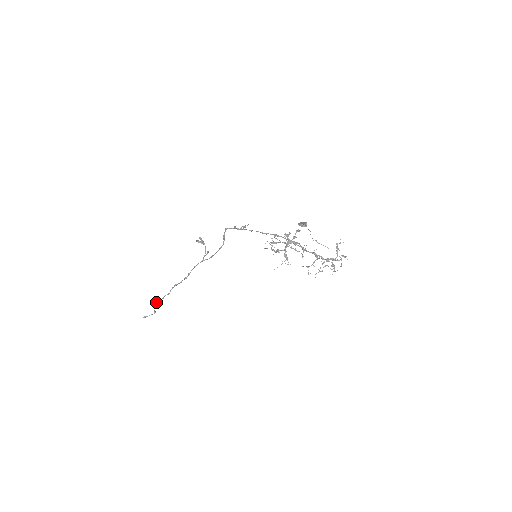
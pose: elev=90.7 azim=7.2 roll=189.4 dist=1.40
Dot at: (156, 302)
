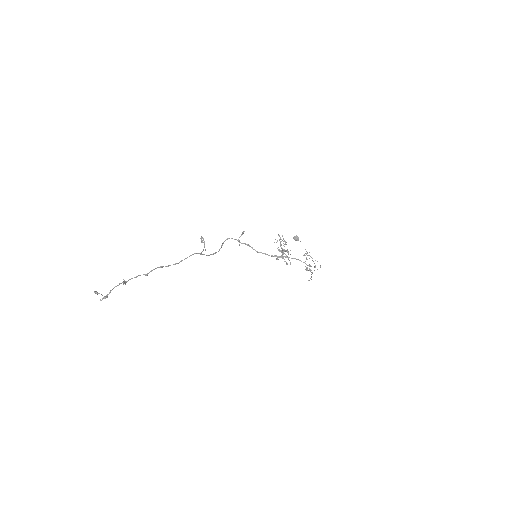
Dot at: (123, 279)
